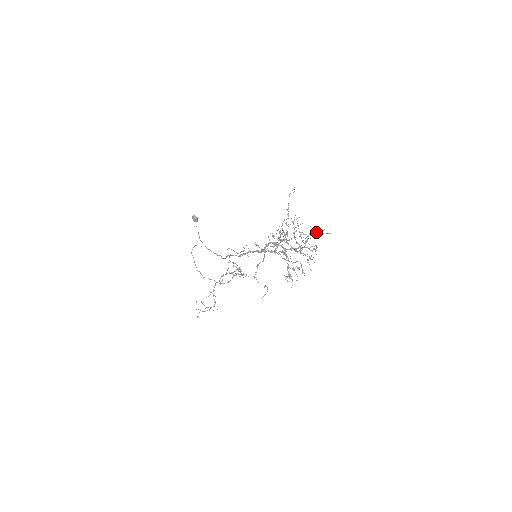
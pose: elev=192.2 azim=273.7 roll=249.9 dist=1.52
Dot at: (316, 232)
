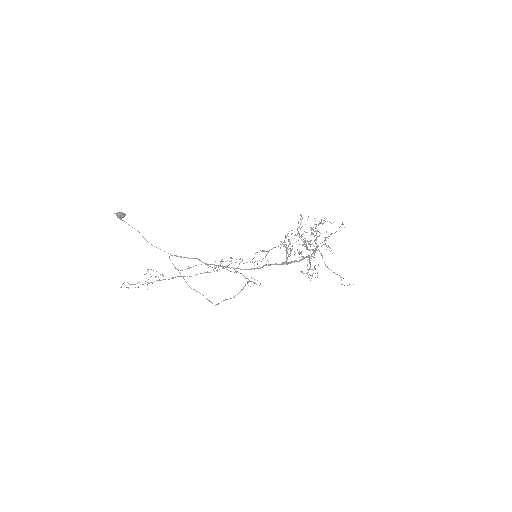
Dot at: (320, 223)
